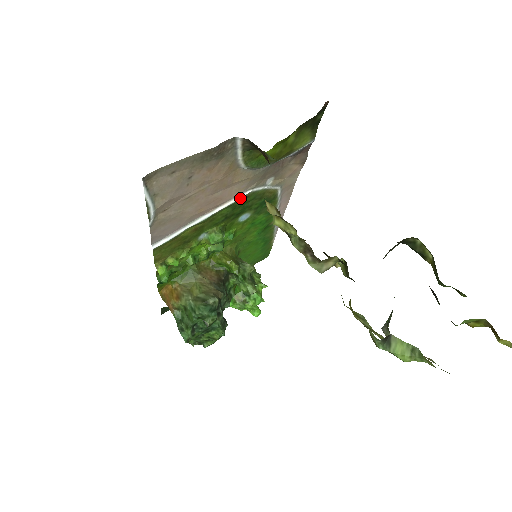
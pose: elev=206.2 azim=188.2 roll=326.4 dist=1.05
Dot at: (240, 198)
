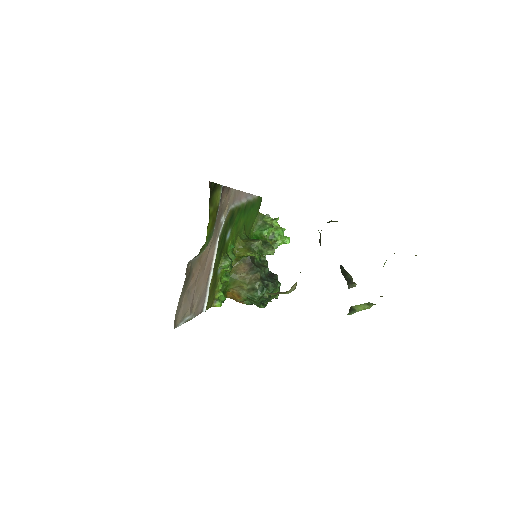
Dot at: (217, 246)
